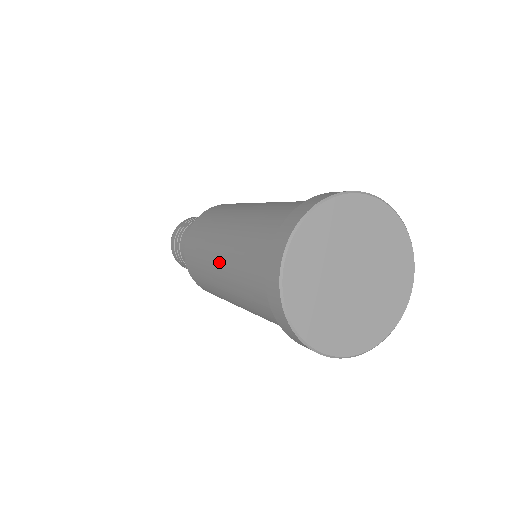
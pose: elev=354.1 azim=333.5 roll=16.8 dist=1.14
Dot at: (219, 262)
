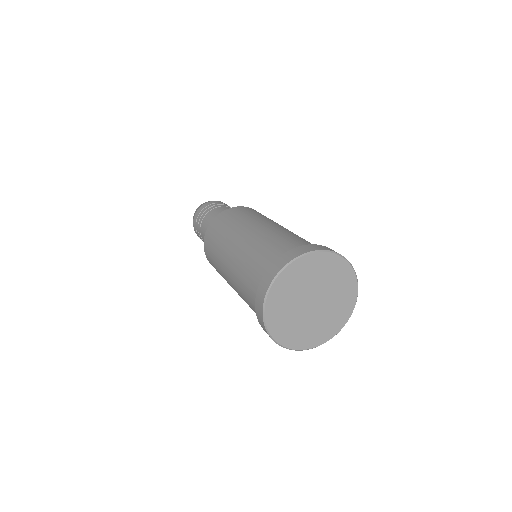
Dot at: (229, 280)
